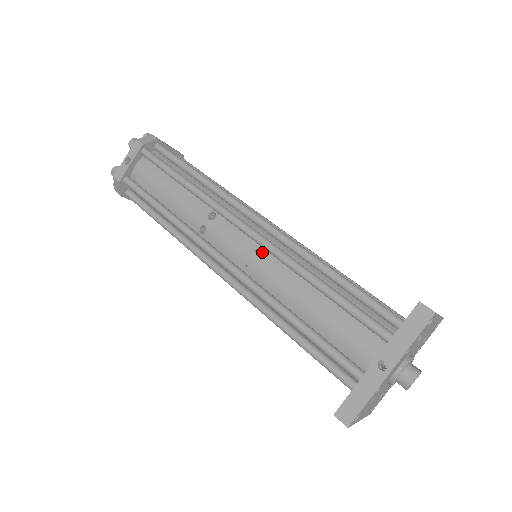
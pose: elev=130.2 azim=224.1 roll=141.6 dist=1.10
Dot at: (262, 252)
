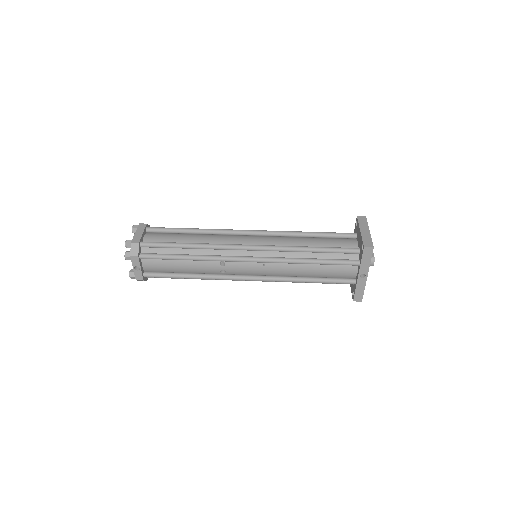
Dot at: (267, 264)
